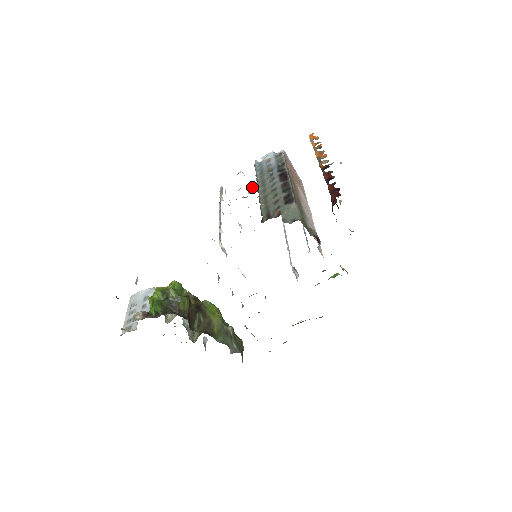
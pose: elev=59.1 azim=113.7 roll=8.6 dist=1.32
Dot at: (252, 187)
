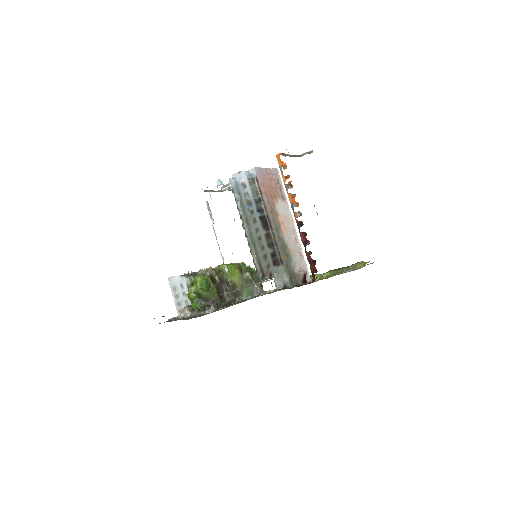
Dot at: occluded
